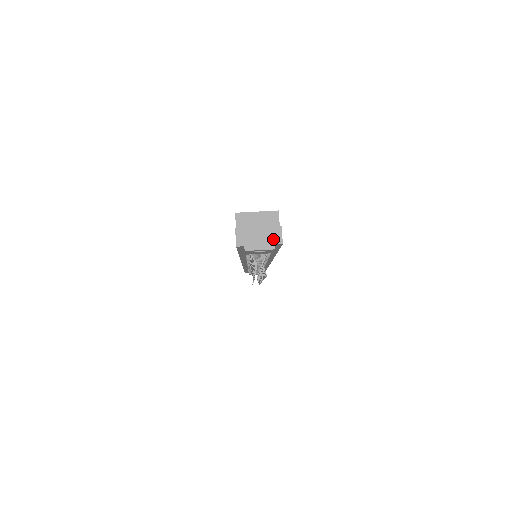
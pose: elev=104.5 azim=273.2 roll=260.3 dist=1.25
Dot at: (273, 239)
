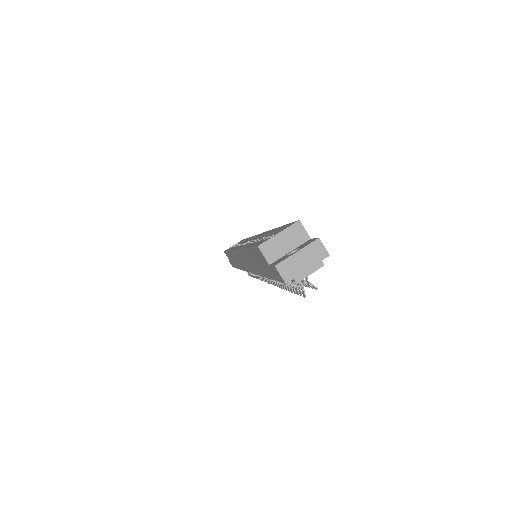
Dot at: (318, 256)
